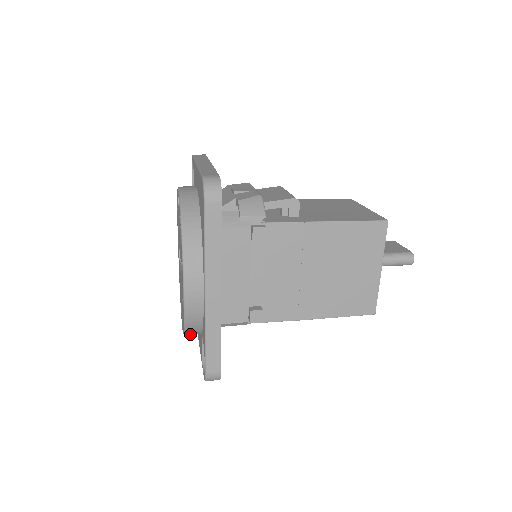
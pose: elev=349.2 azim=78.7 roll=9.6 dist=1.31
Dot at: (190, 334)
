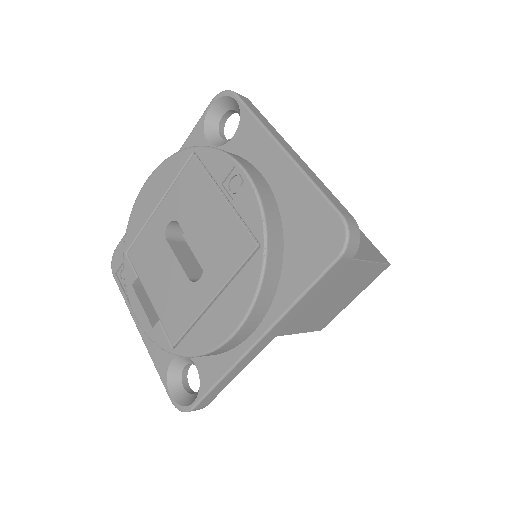
Dot at: occluded
